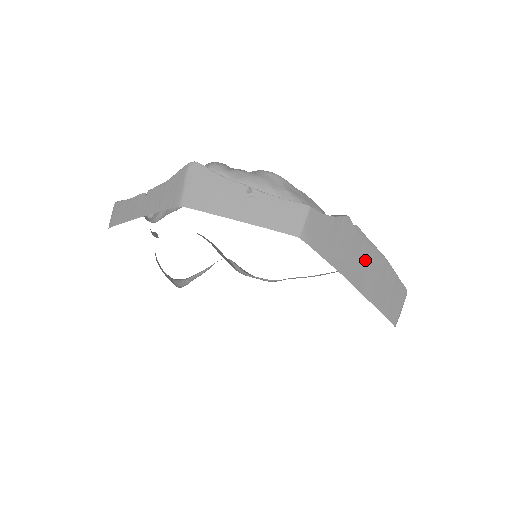
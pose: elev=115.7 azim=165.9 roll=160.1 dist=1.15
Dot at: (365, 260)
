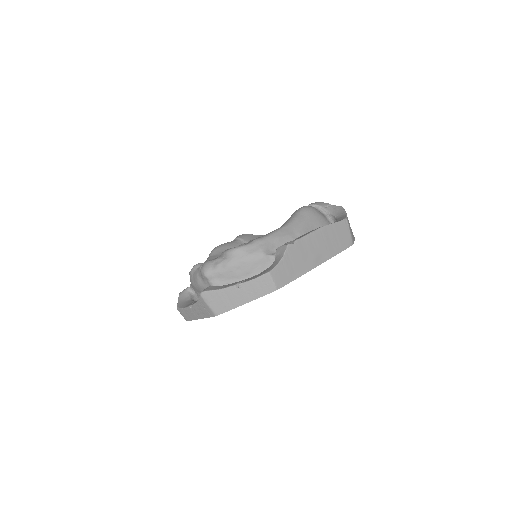
Dot at: (313, 247)
